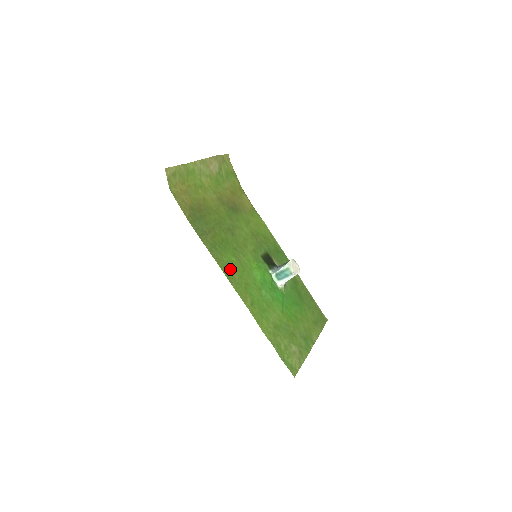
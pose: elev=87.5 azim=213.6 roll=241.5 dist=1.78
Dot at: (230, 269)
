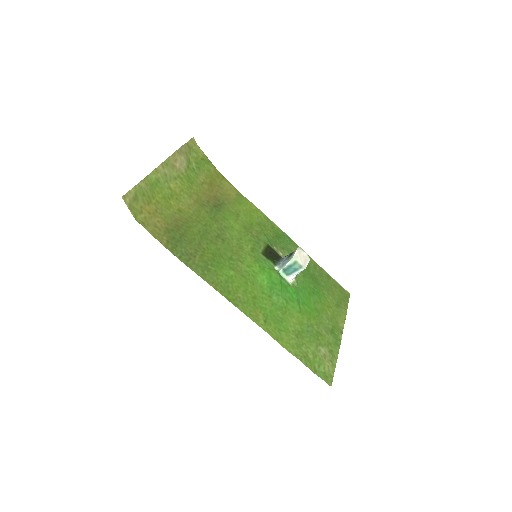
Dot at: (231, 288)
